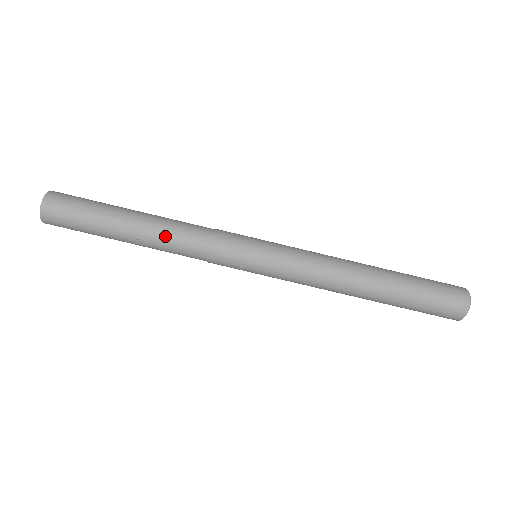
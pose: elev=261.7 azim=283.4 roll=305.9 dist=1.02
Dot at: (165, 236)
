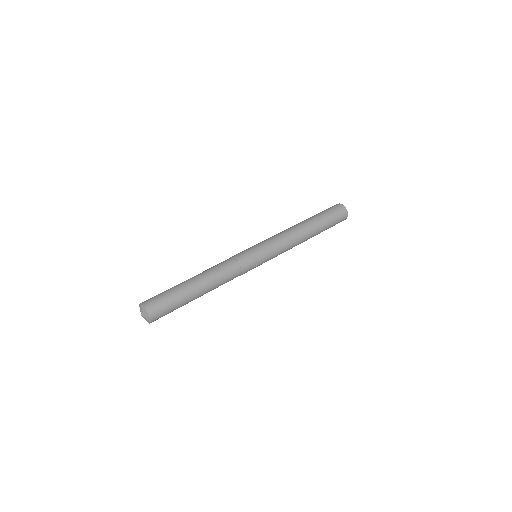
Dot at: (216, 277)
